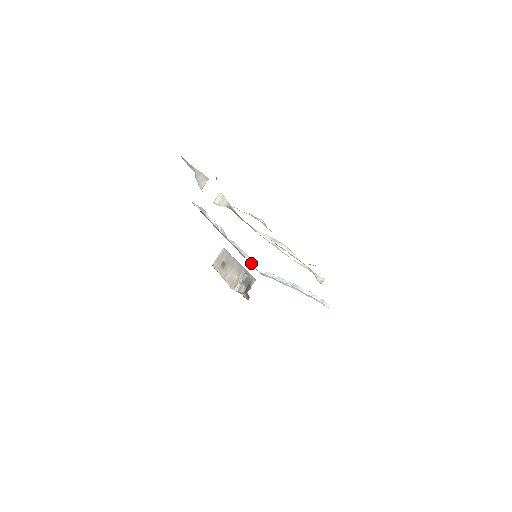
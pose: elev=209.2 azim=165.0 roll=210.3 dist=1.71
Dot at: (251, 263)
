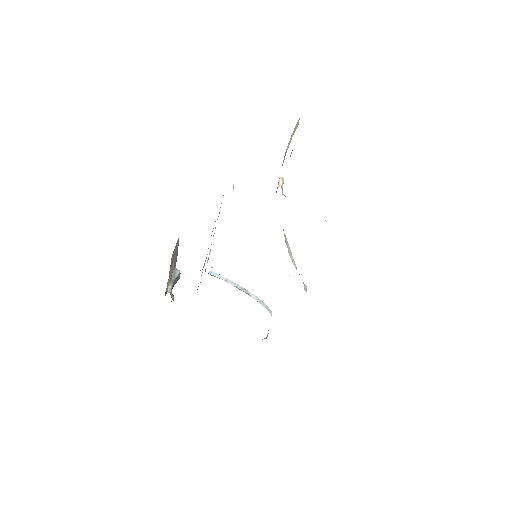
Dot at: occluded
